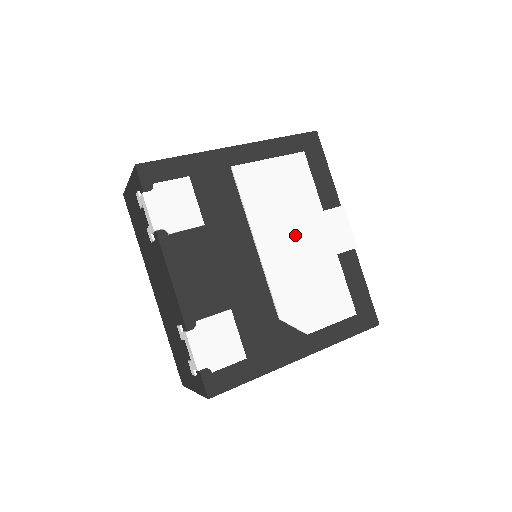
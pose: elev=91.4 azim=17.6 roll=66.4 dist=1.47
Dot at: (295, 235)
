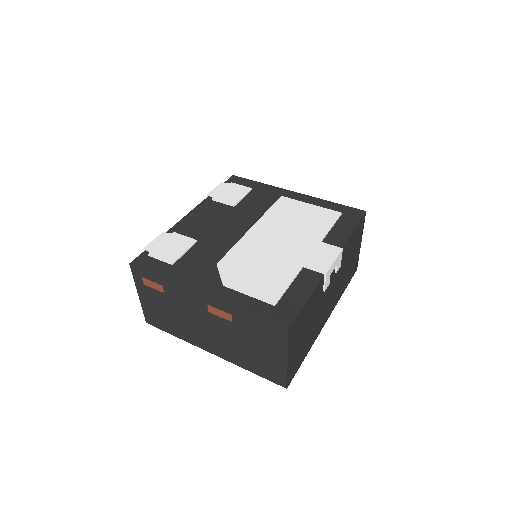
Dot at: (283, 239)
